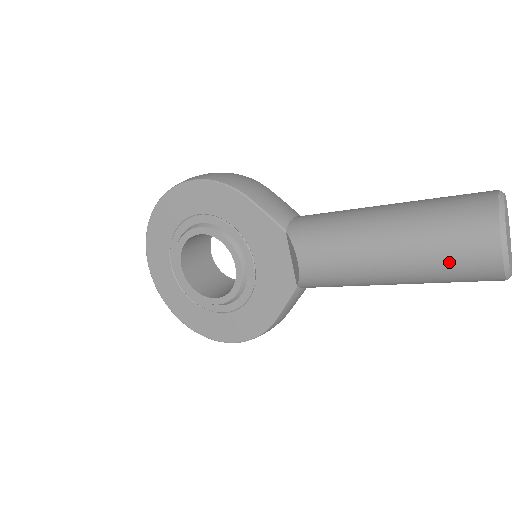
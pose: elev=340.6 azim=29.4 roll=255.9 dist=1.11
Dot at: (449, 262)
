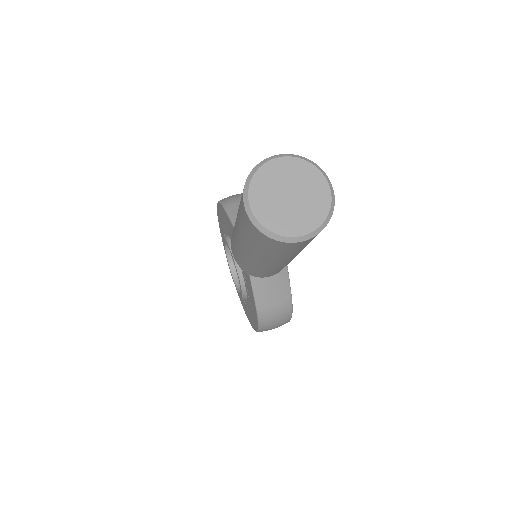
Dot at: (246, 232)
